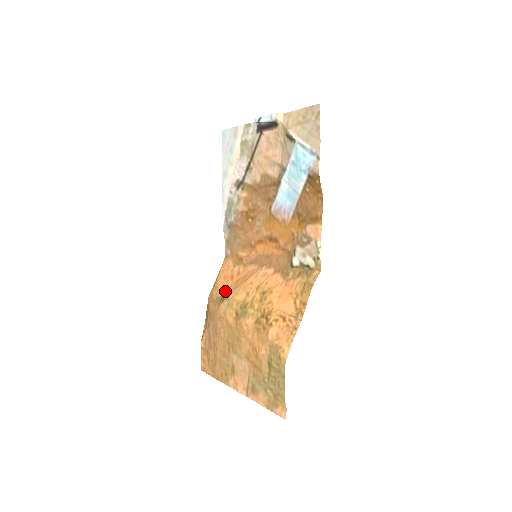
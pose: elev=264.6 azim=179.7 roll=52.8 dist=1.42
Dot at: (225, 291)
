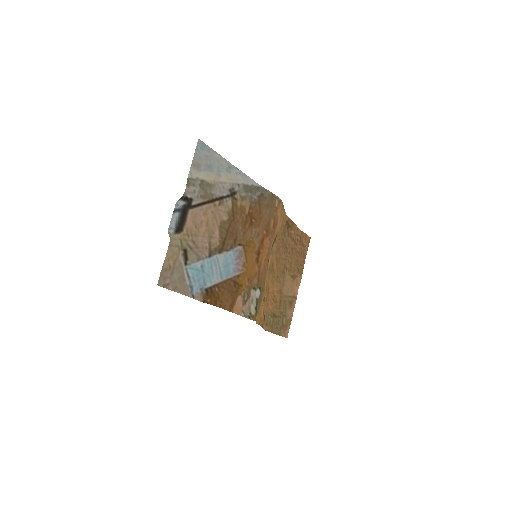
Dot at: occluded
